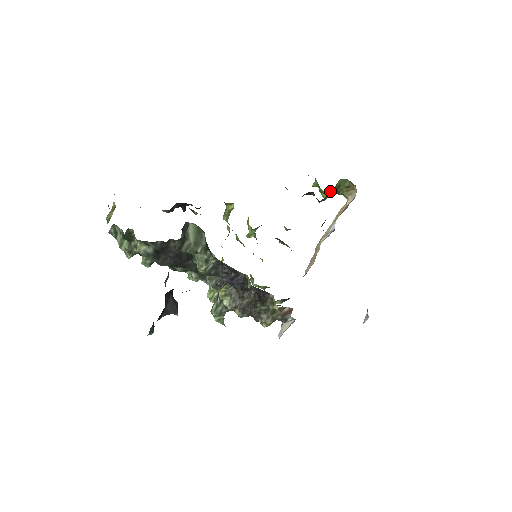
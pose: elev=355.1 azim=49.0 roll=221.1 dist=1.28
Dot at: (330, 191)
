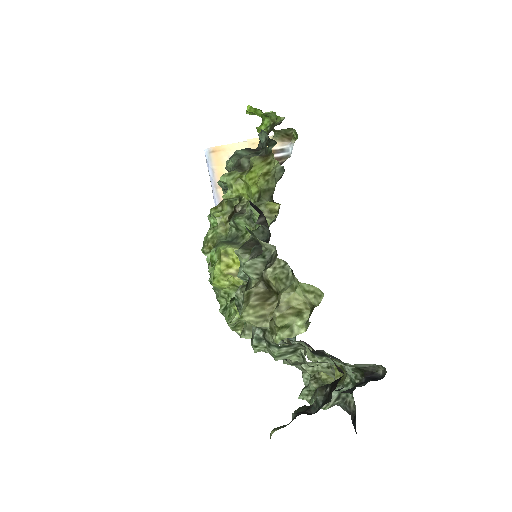
Dot at: occluded
